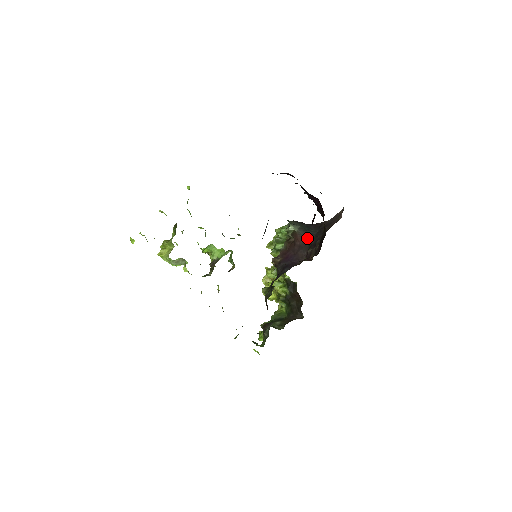
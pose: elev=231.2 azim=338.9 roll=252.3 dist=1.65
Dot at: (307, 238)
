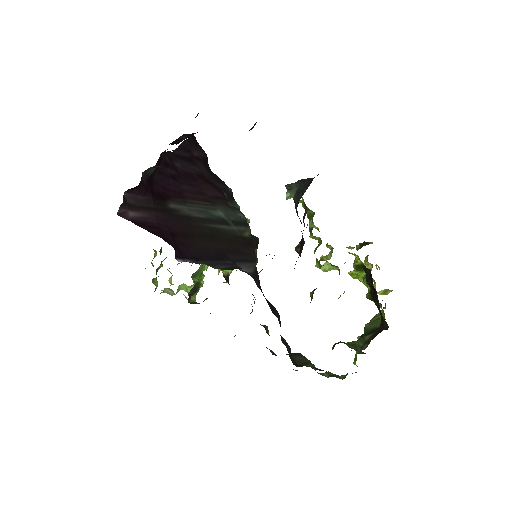
Dot at: occluded
